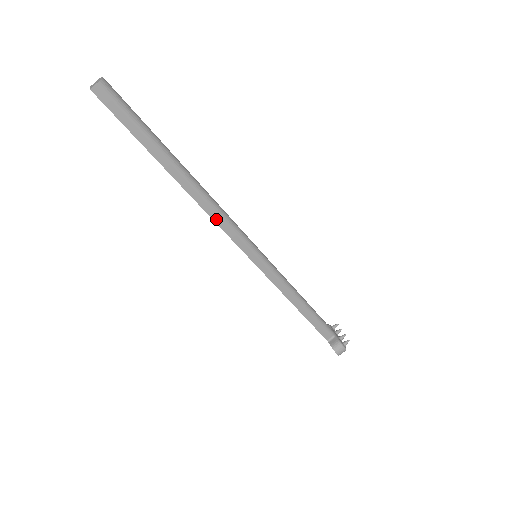
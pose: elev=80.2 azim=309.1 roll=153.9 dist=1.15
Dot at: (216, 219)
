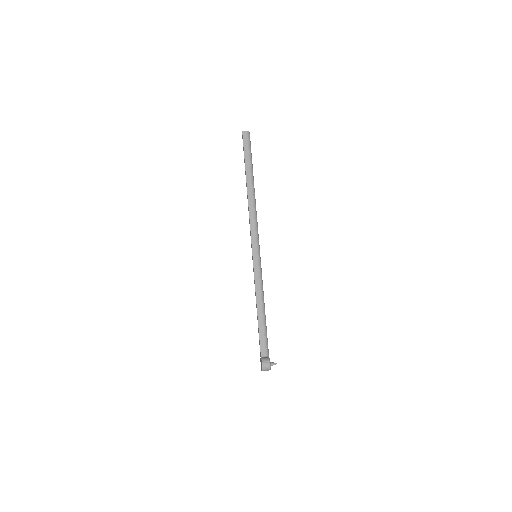
Dot at: (251, 216)
